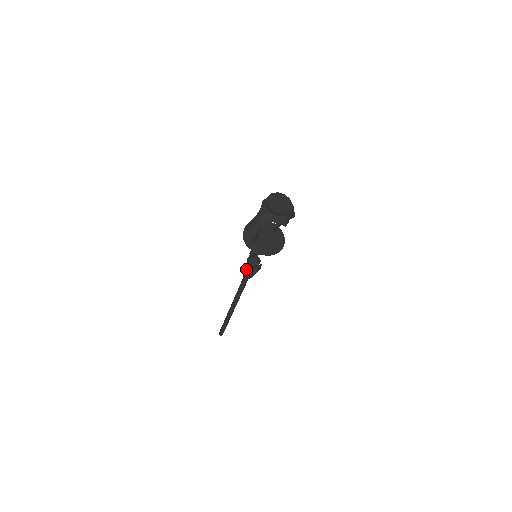
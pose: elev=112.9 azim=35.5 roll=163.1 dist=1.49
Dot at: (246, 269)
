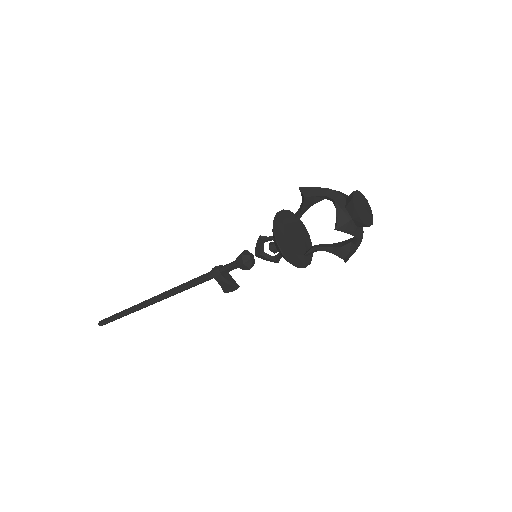
Dot at: occluded
